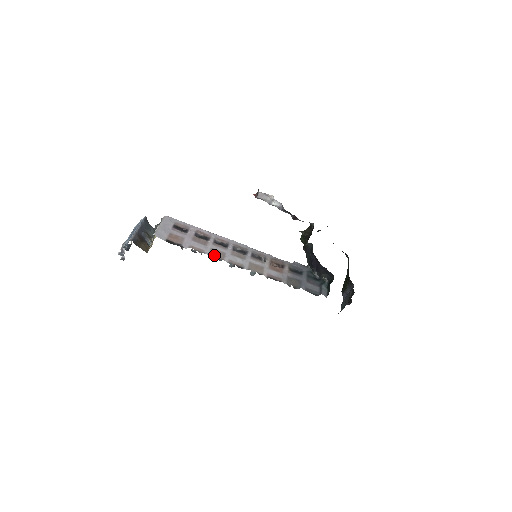
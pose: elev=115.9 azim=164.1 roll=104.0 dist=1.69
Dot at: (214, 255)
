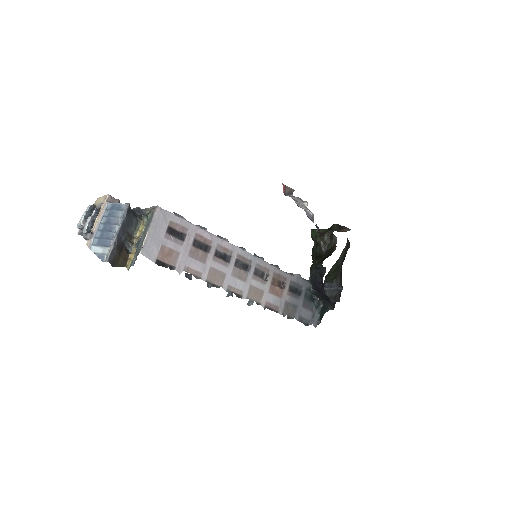
Dot at: (212, 280)
